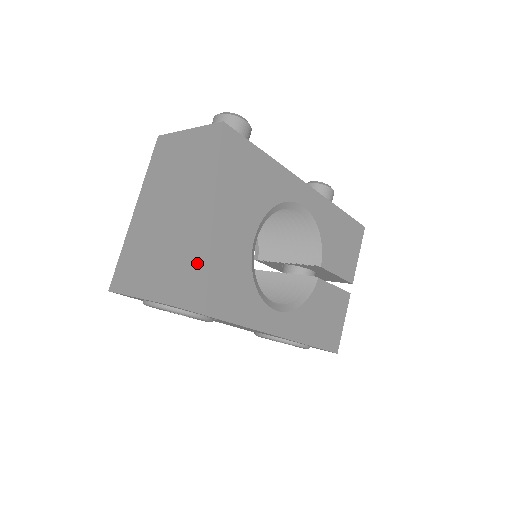
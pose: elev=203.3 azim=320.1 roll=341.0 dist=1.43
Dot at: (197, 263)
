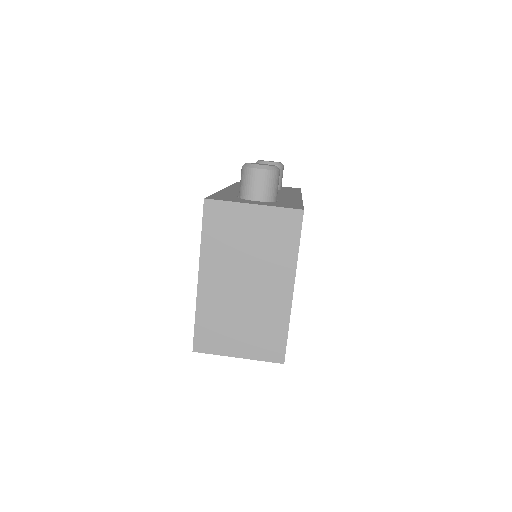
Dot at: occluded
